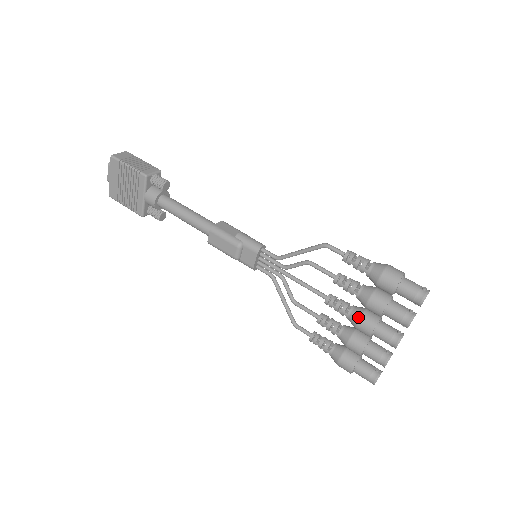
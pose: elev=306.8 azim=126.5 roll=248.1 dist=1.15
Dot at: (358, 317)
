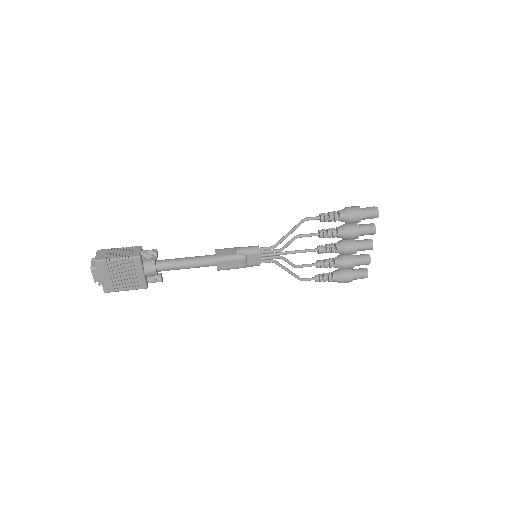
Dot at: (345, 247)
